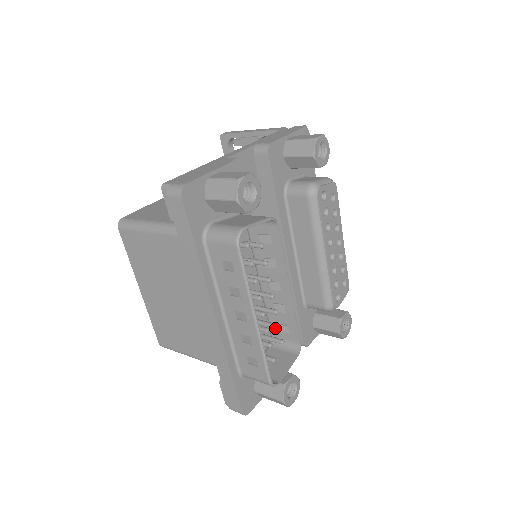
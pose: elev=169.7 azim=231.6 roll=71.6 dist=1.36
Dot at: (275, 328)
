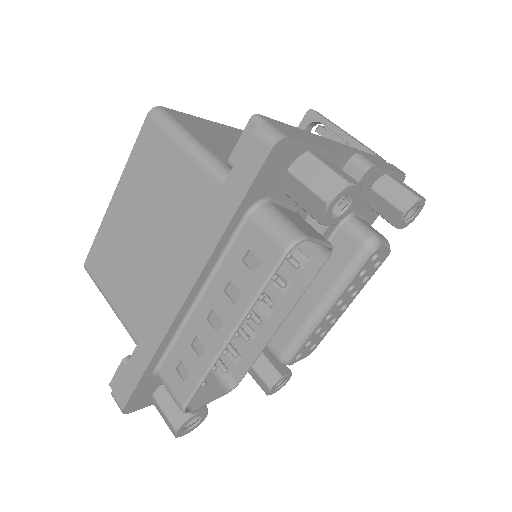
Dot at: (231, 352)
